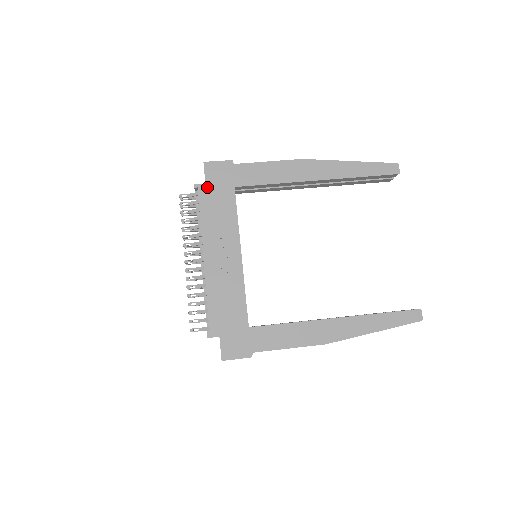
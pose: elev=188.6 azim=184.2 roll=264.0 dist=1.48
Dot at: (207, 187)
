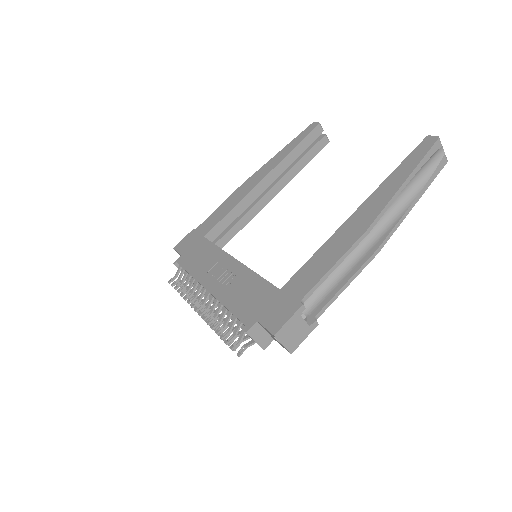
Dot at: (183, 255)
